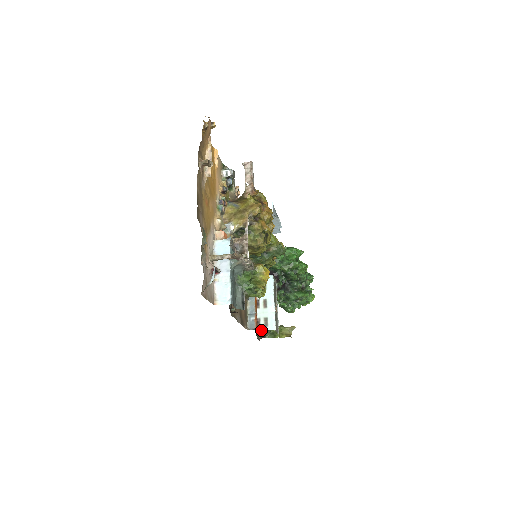
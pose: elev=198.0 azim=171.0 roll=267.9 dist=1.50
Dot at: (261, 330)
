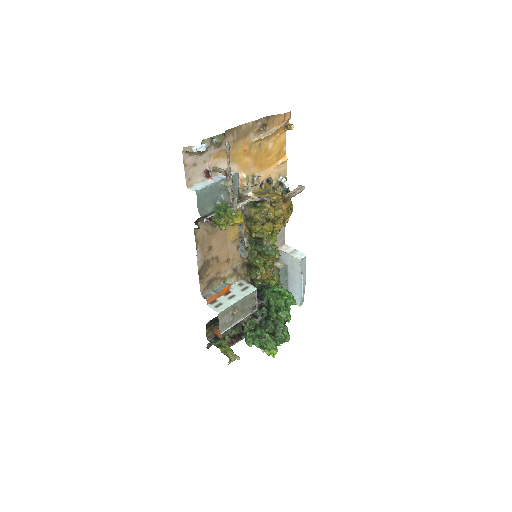
Dot at: (210, 306)
